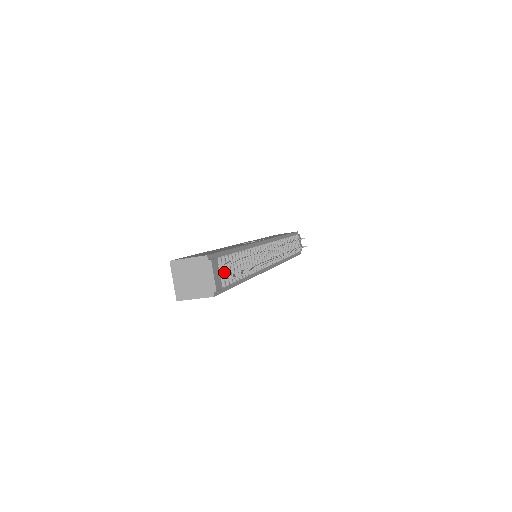
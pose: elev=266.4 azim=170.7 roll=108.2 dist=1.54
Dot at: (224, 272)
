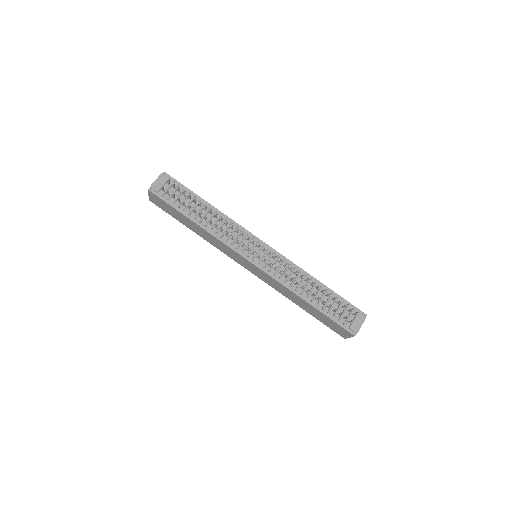
Dot at: occluded
